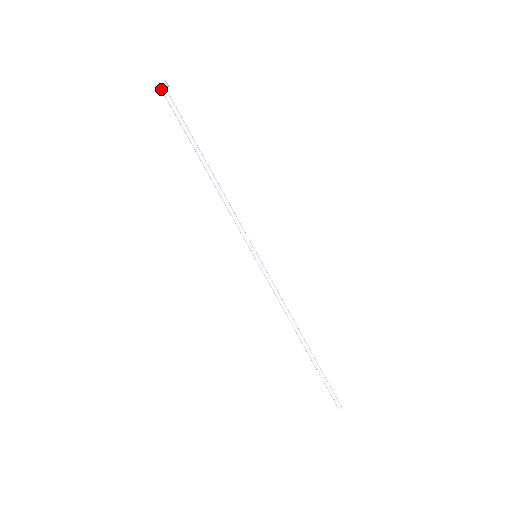
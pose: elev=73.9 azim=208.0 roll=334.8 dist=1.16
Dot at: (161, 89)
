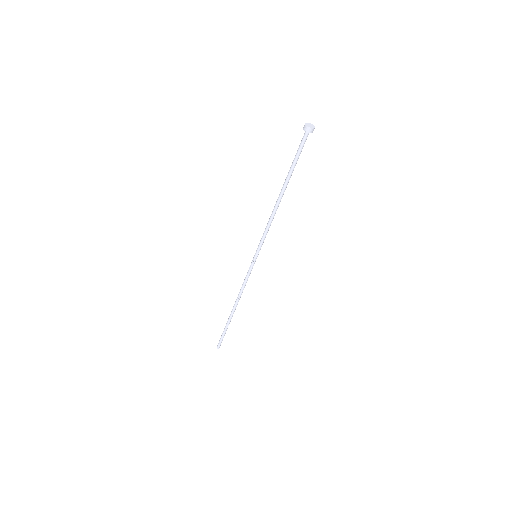
Dot at: (309, 131)
